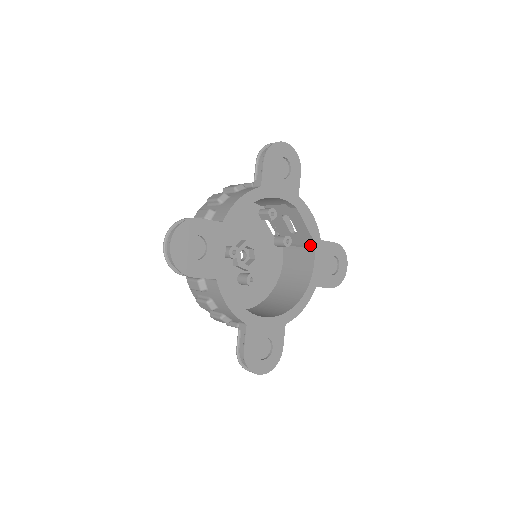
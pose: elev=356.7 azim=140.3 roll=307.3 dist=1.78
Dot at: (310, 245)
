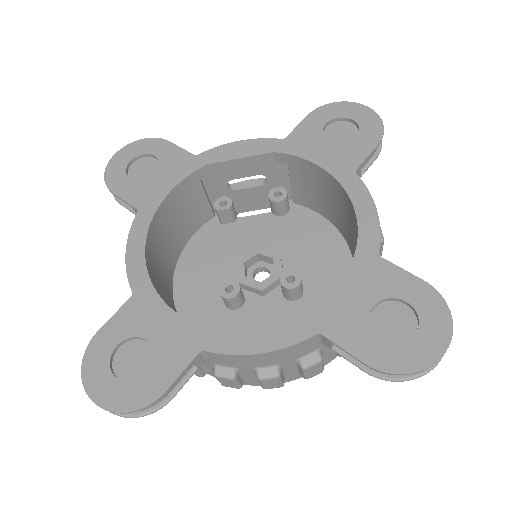
Dot at: (284, 160)
